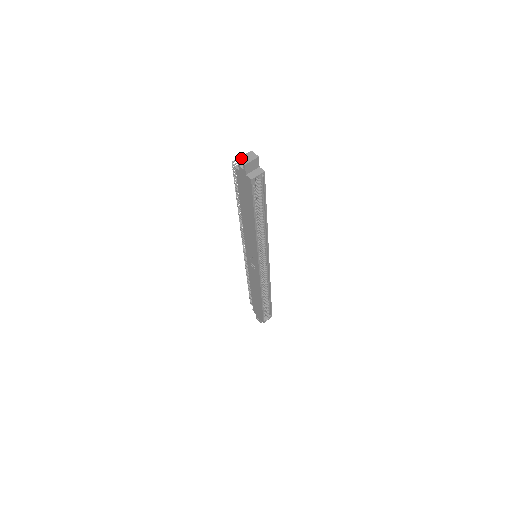
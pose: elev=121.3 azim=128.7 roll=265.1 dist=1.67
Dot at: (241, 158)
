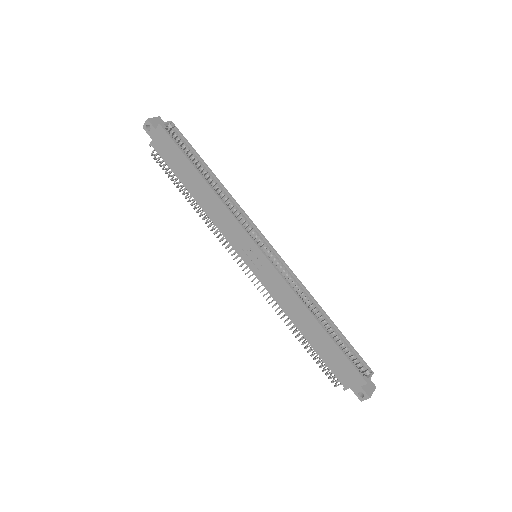
Dot at: (145, 125)
